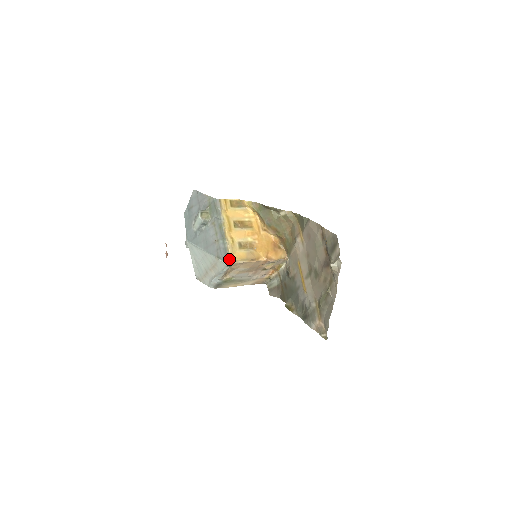
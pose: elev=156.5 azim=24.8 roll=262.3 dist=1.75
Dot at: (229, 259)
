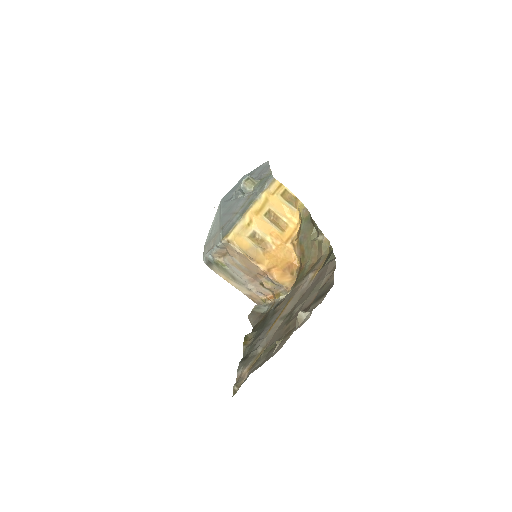
Dot at: (227, 235)
